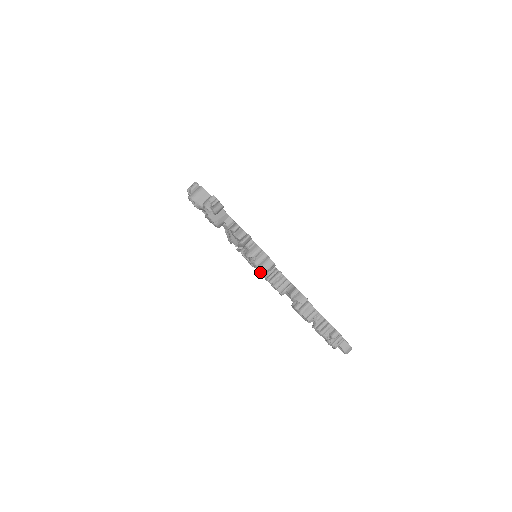
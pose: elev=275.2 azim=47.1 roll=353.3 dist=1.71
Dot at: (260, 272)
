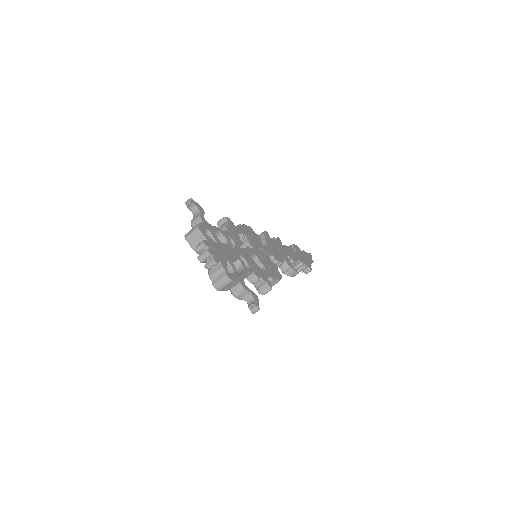
Dot at: occluded
